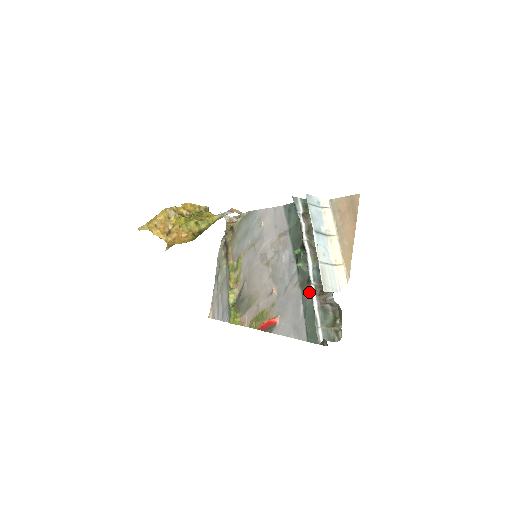
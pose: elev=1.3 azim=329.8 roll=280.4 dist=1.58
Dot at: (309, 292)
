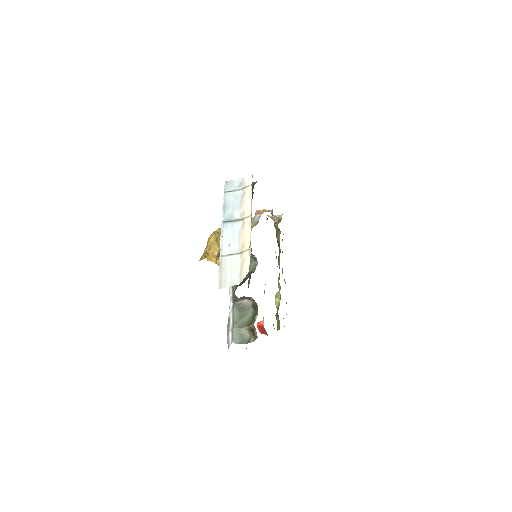
Dot at: occluded
